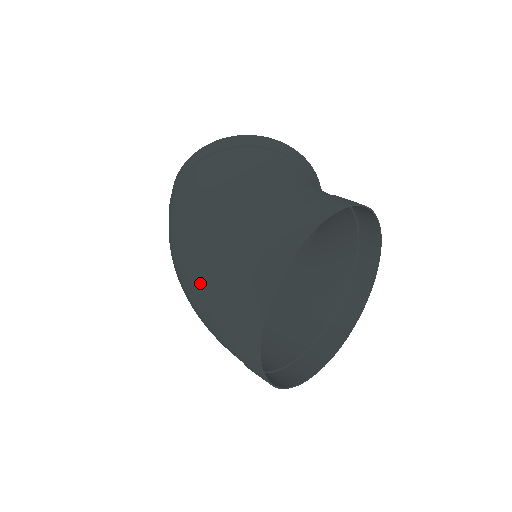
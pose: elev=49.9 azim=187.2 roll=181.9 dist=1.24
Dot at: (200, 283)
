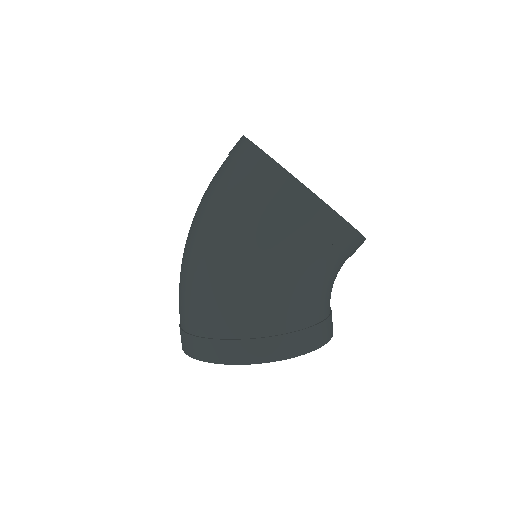
Dot at: (180, 282)
